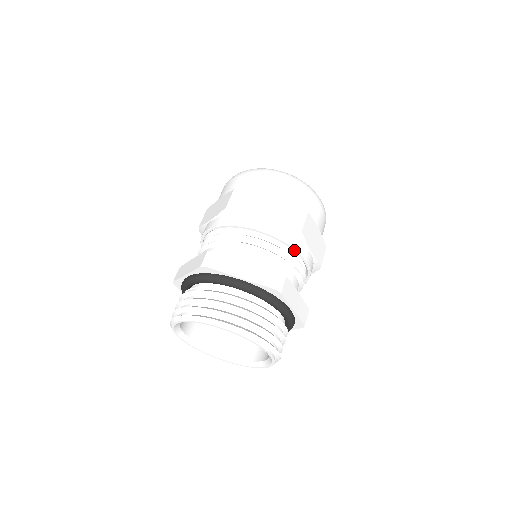
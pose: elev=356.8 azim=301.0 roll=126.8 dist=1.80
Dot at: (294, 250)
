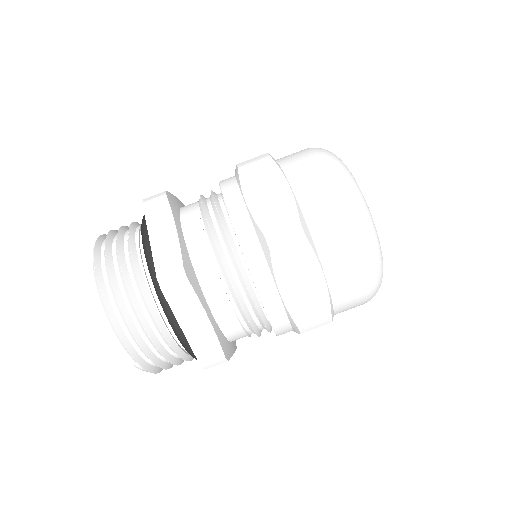
Dot at: (248, 267)
